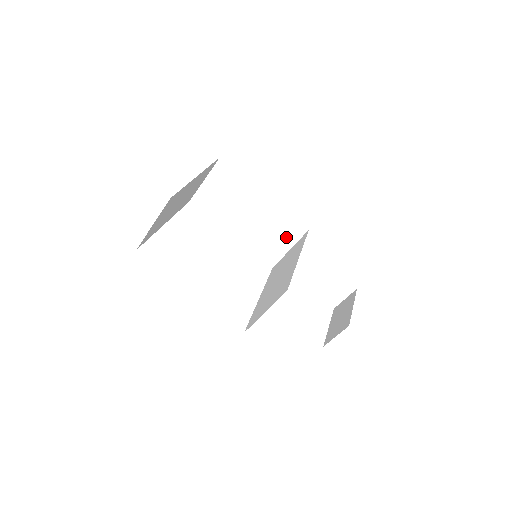
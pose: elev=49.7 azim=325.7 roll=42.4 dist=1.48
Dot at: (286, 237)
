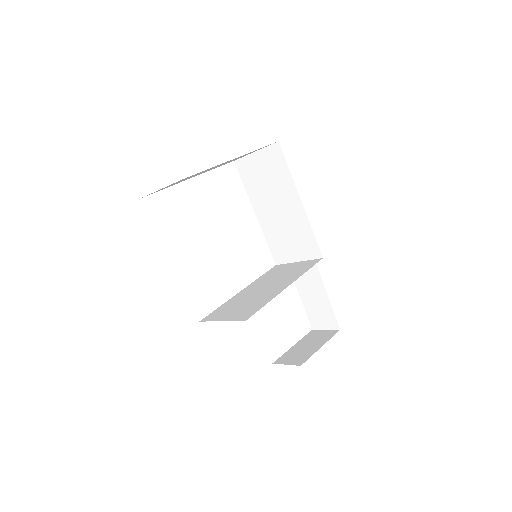
Dot at: (300, 249)
